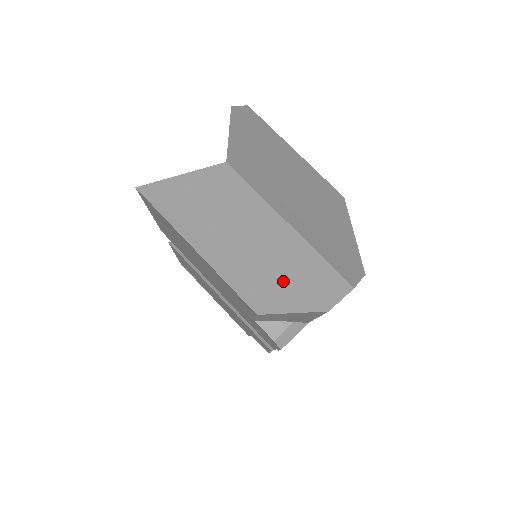
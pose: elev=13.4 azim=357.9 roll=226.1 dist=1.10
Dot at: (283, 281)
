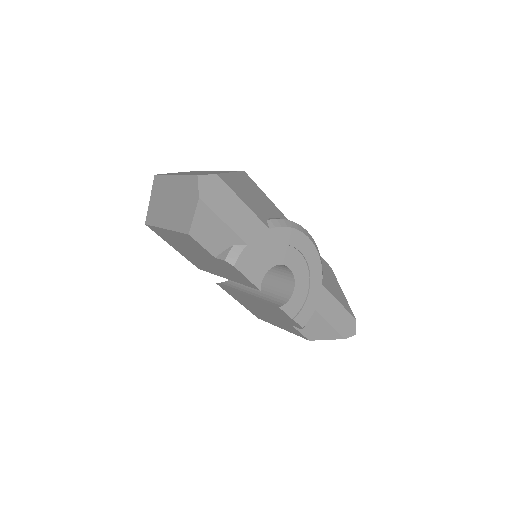
Dot at: (185, 204)
